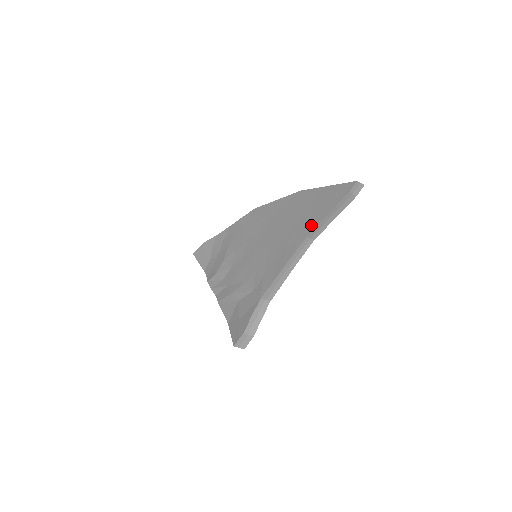
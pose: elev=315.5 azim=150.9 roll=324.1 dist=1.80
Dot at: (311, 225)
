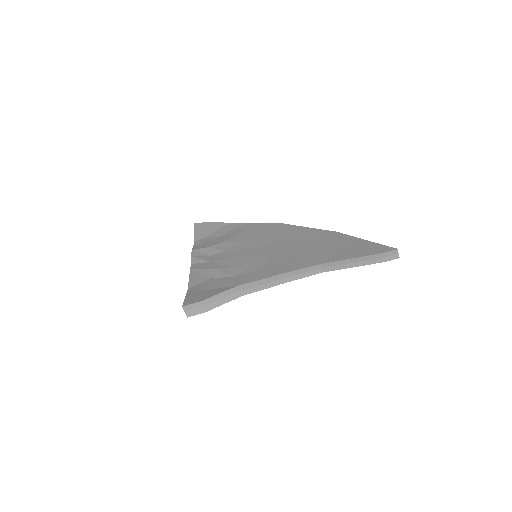
Dot at: (331, 258)
